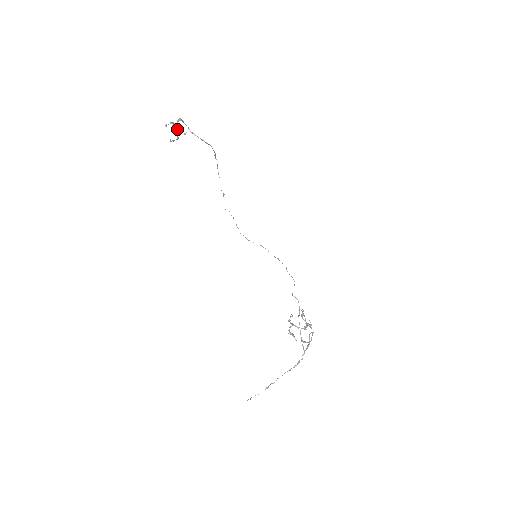
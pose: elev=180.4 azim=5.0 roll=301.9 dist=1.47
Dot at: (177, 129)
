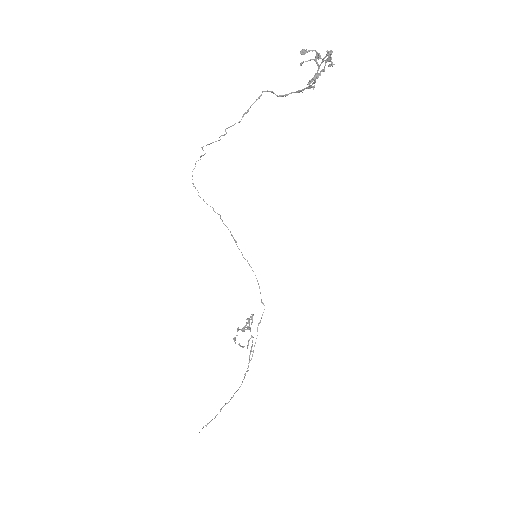
Dot at: (323, 69)
